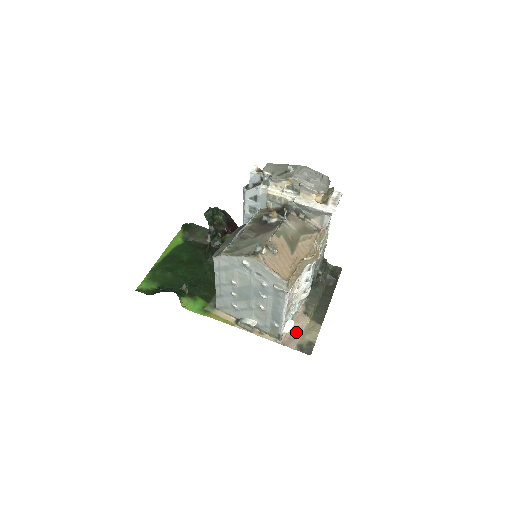
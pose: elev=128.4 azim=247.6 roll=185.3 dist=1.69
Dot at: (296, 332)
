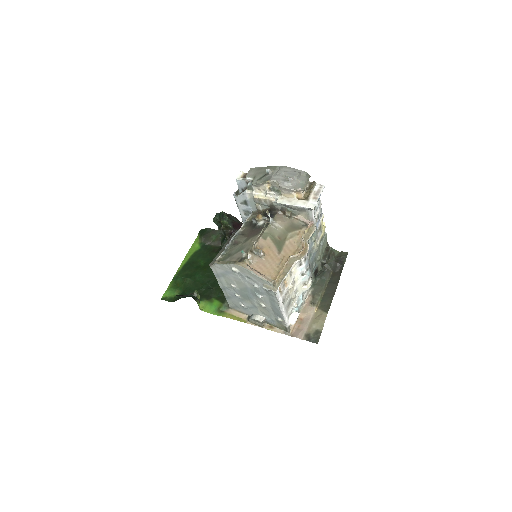
Dot at: (304, 322)
